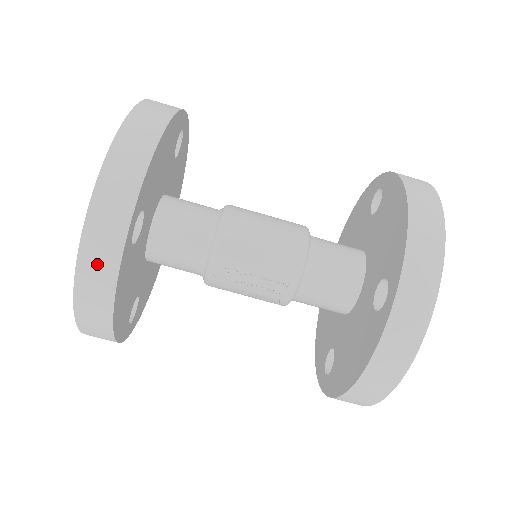
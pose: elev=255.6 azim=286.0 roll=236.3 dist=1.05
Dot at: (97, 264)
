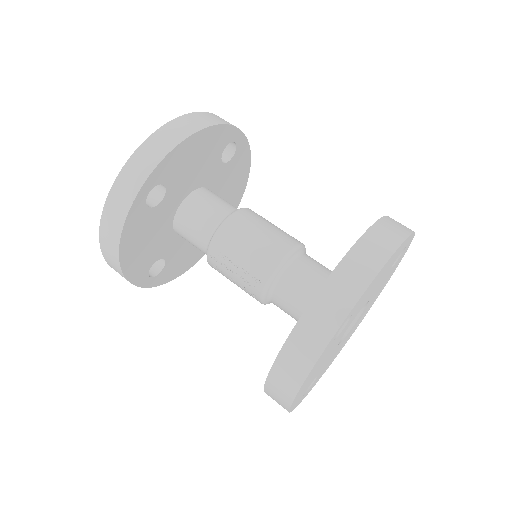
Dot at: (115, 209)
